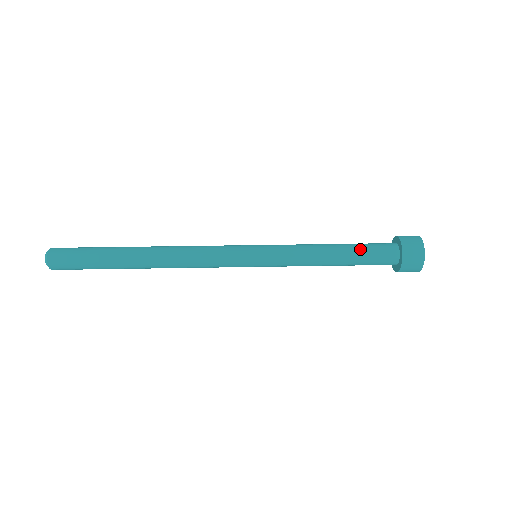
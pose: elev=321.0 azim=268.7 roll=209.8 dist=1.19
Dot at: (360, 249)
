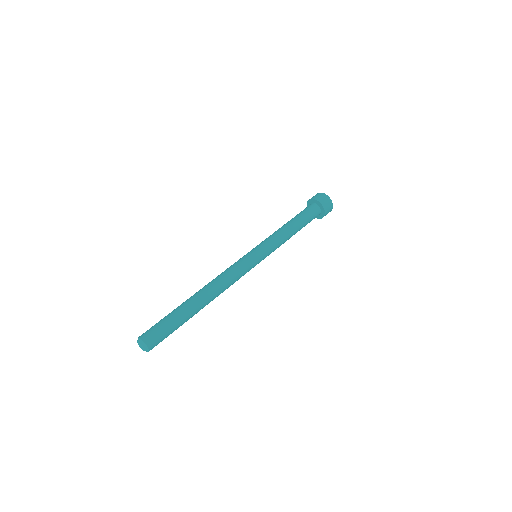
Dot at: (305, 220)
